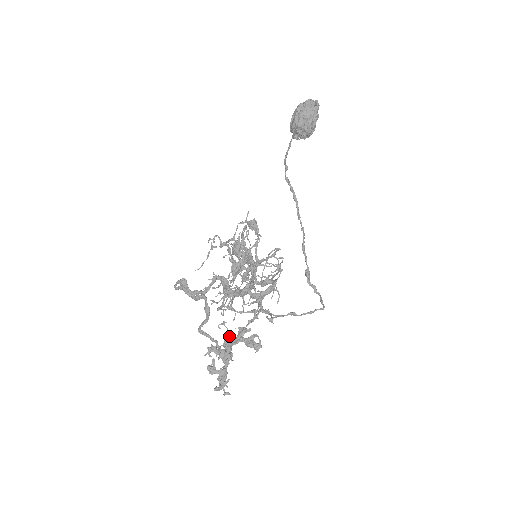
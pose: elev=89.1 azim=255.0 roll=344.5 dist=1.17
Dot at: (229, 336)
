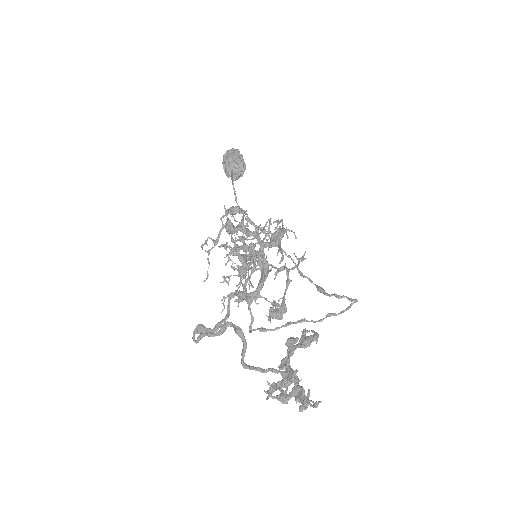
Dot at: (272, 303)
